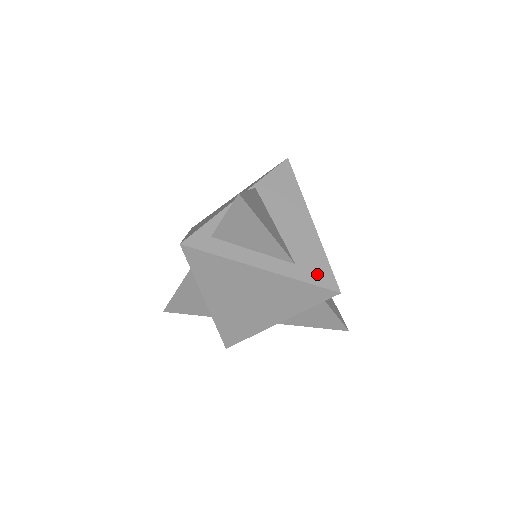
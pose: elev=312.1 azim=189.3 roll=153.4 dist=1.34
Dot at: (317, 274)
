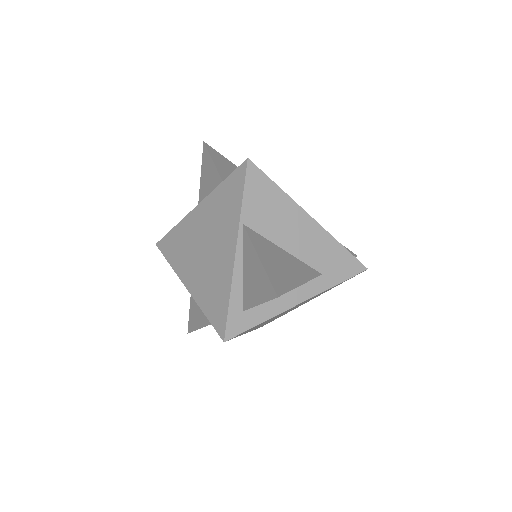
Dot at: (343, 268)
